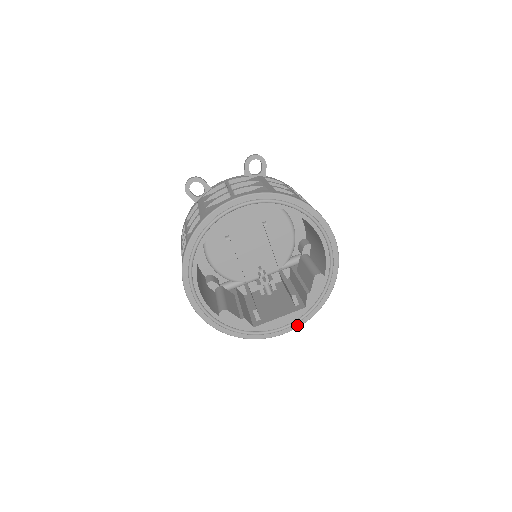
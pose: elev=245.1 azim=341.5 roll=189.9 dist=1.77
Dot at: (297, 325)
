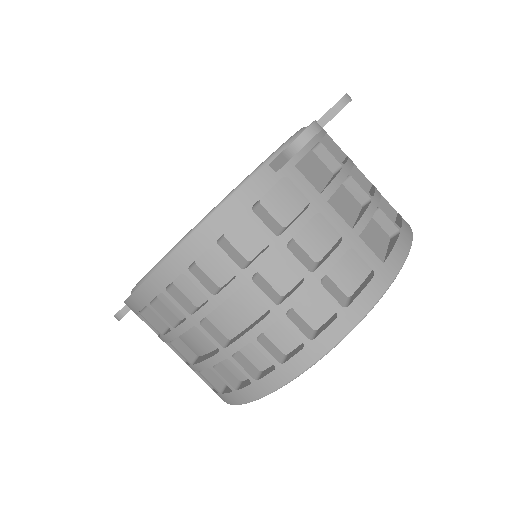
Dot at: occluded
